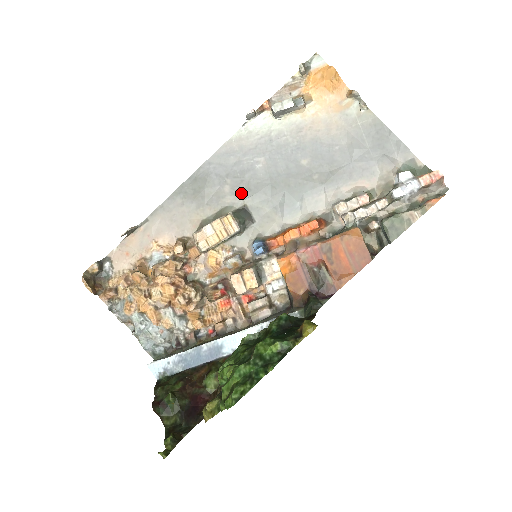
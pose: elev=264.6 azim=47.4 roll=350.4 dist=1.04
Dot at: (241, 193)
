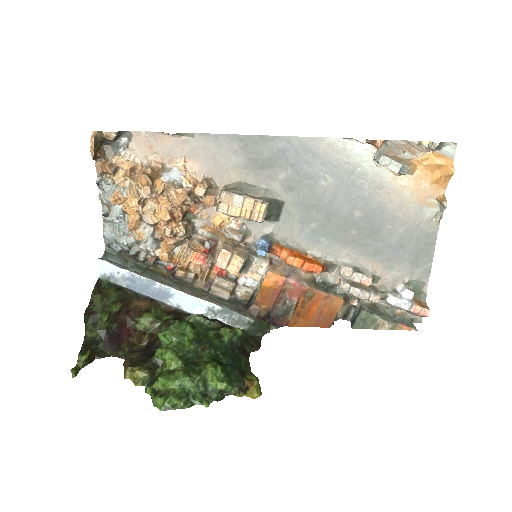
Dot at: (289, 190)
